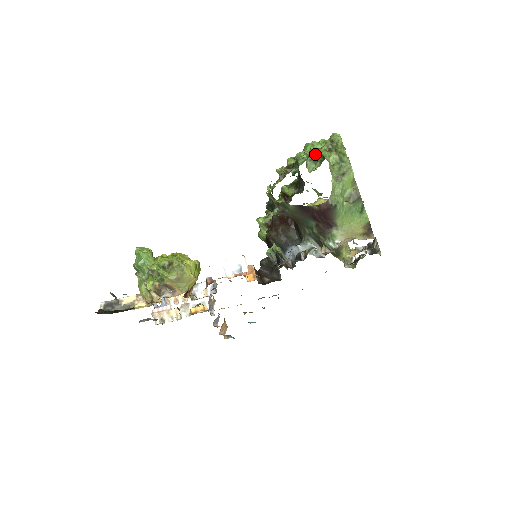
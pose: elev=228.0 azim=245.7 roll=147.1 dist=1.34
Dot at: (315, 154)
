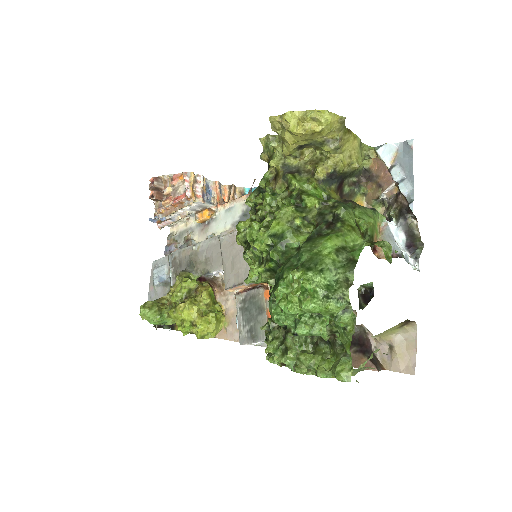
Dot at: (308, 334)
